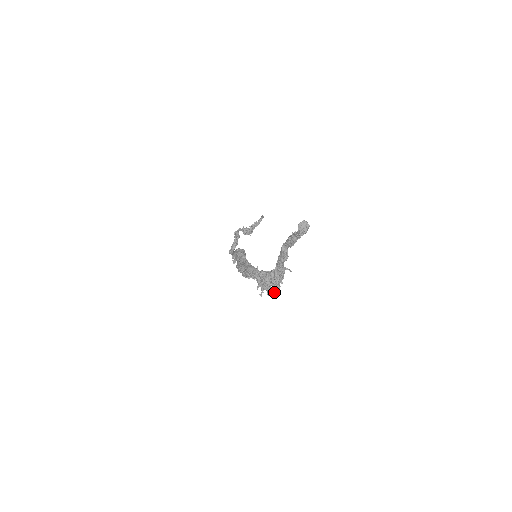
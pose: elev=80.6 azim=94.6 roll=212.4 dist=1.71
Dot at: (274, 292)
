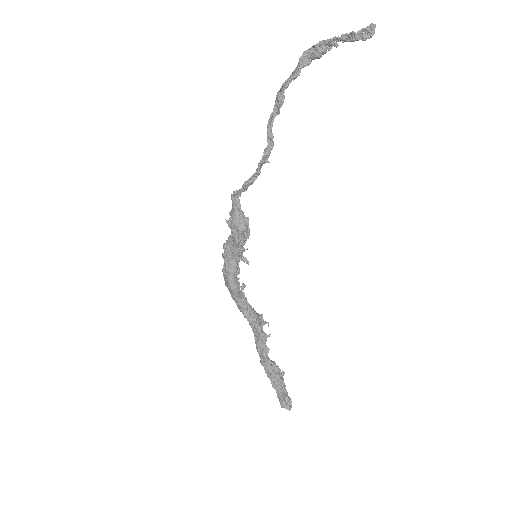
Dot at: occluded
